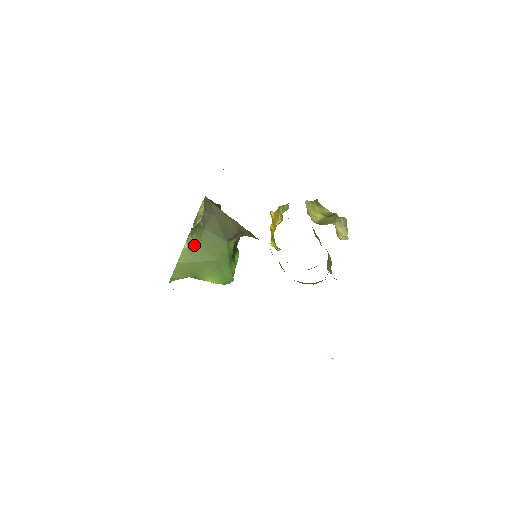
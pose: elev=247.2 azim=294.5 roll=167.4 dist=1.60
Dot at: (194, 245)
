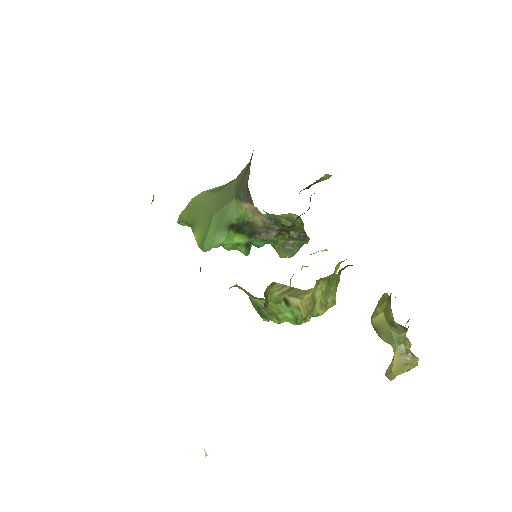
Dot at: (216, 190)
